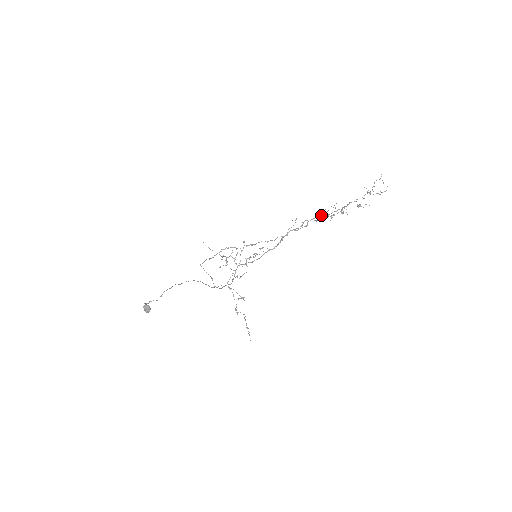
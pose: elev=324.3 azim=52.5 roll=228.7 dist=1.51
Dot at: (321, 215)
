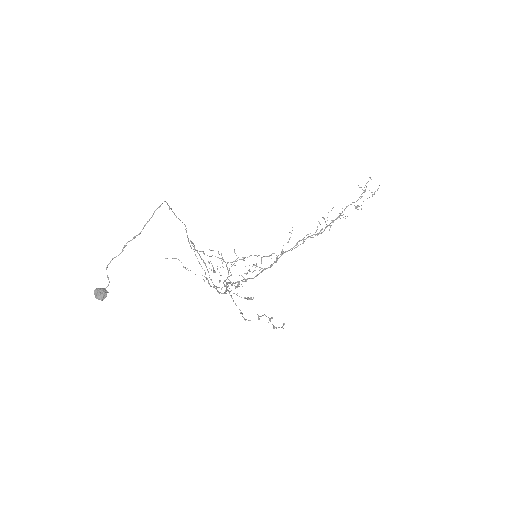
Dot at: (319, 222)
